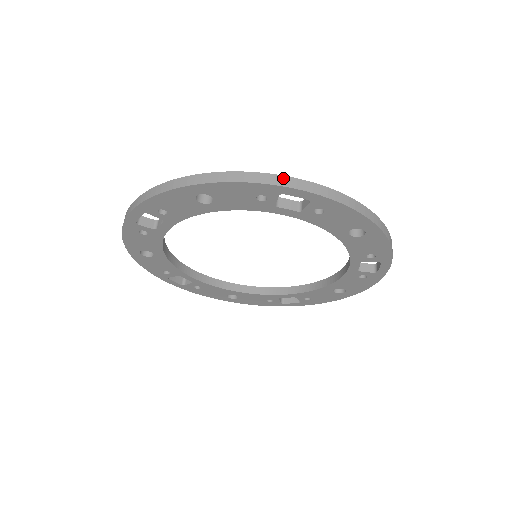
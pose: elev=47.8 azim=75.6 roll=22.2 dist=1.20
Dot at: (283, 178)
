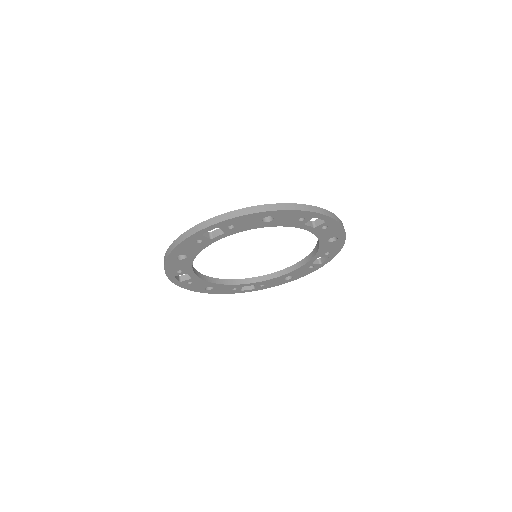
Dot at: (195, 227)
